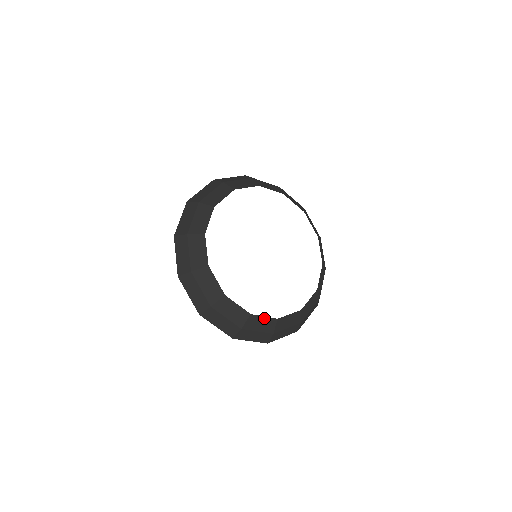
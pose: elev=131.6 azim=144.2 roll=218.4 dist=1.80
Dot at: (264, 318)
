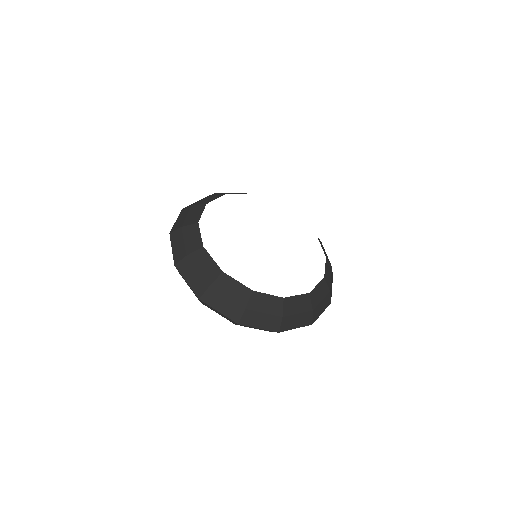
Dot at: (268, 296)
